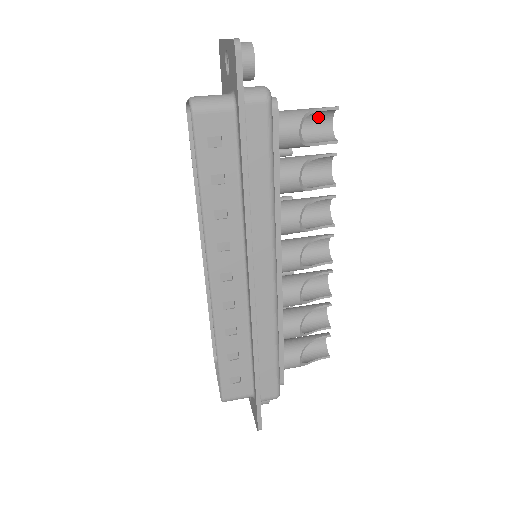
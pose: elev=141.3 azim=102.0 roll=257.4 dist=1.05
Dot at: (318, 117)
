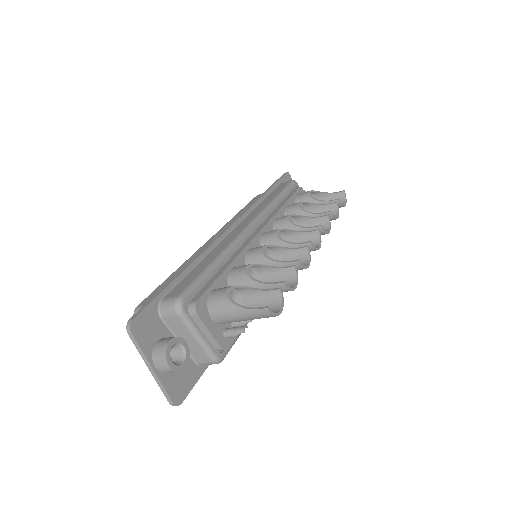
Dot at: occluded
